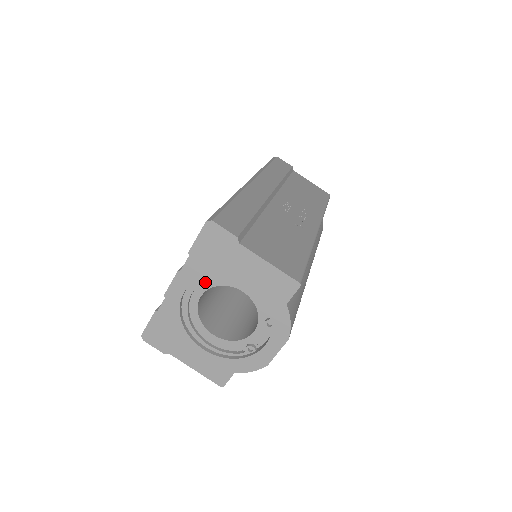
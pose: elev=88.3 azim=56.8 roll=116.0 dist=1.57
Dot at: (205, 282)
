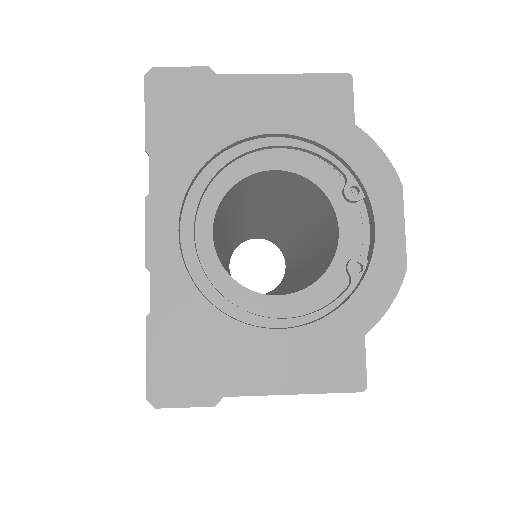
Dot at: (204, 199)
